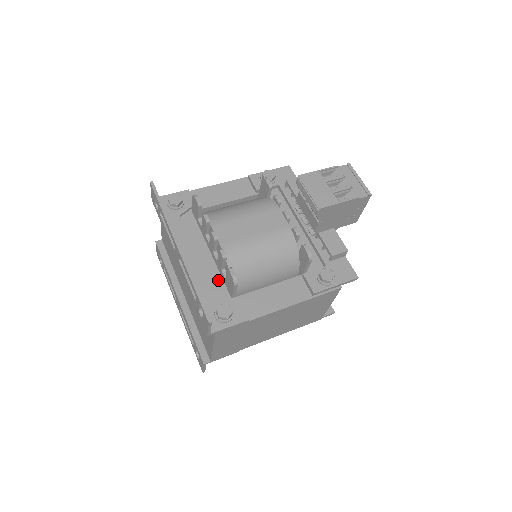
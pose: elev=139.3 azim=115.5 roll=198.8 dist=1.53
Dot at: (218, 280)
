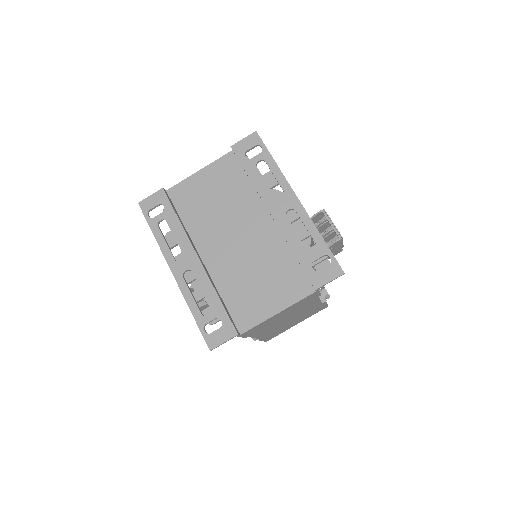
Dot at: occluded
